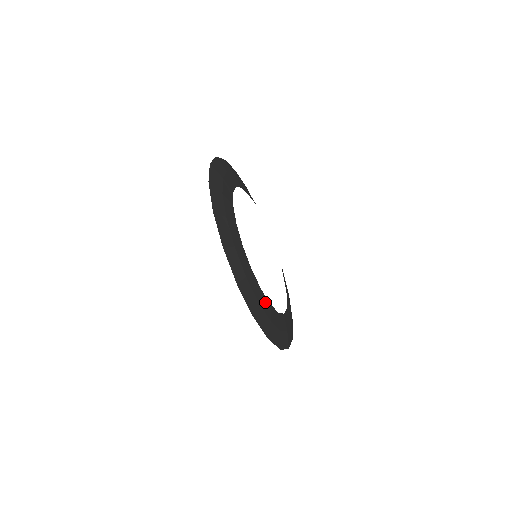
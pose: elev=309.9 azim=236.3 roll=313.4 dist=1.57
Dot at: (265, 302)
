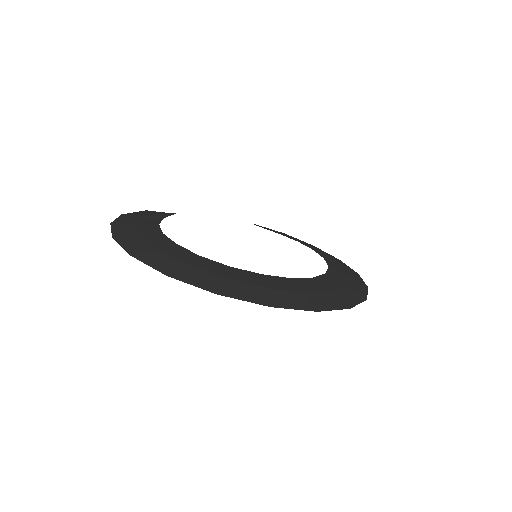
Dot at: (326, 281)
